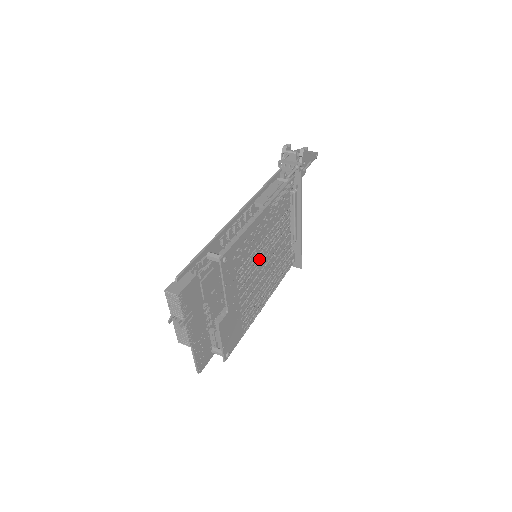
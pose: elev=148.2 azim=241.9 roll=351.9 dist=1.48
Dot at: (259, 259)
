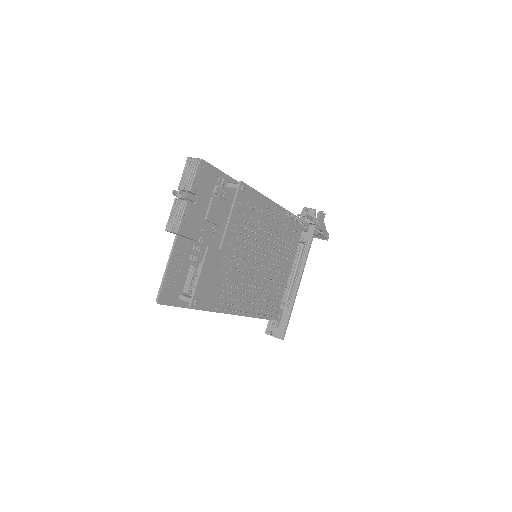
Dot at: (261, 249)
